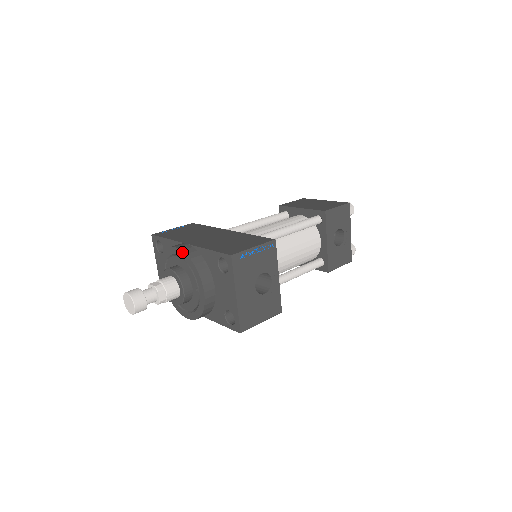
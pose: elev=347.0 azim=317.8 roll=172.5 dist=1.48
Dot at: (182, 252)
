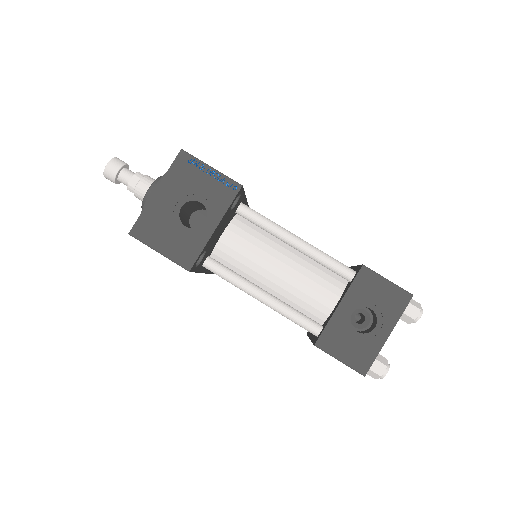
Dot at: occluded
